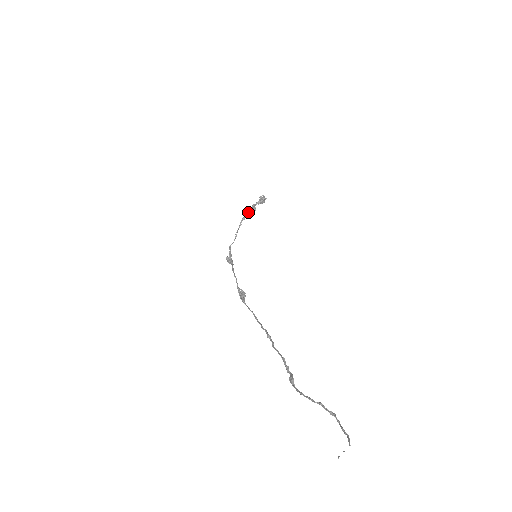
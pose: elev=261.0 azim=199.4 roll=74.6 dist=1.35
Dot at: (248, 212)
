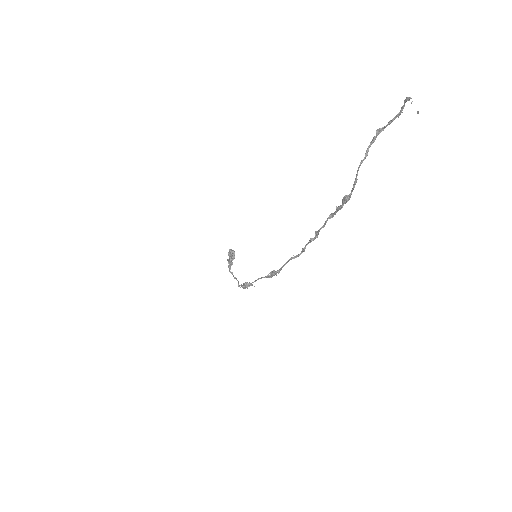
Dot at: (229, 265)
